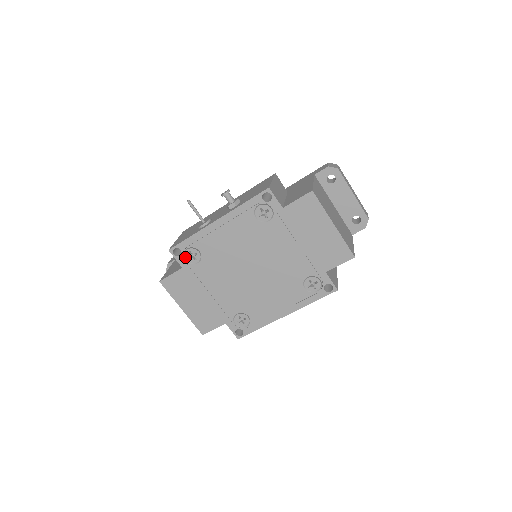
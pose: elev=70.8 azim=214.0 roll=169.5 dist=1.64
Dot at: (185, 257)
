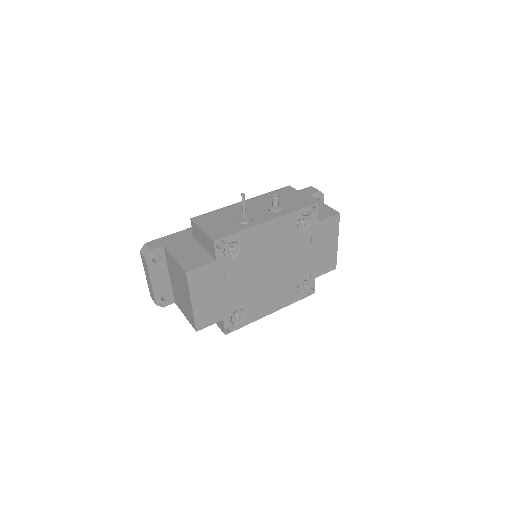
Dot at: (225, 250)
